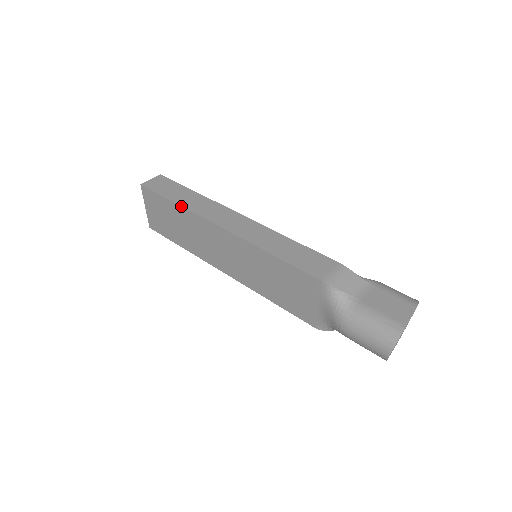
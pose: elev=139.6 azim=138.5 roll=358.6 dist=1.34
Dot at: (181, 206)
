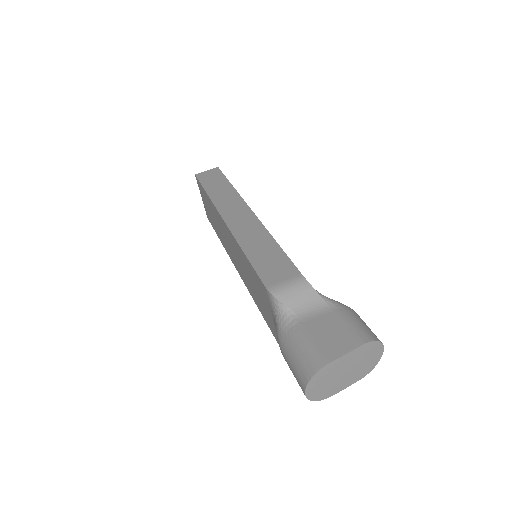
Dot at: (209, 197)
